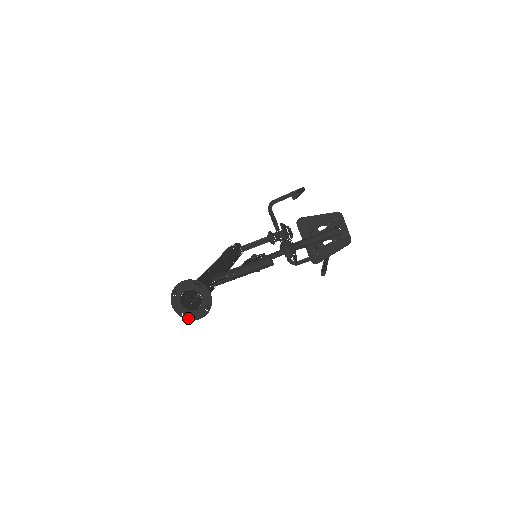
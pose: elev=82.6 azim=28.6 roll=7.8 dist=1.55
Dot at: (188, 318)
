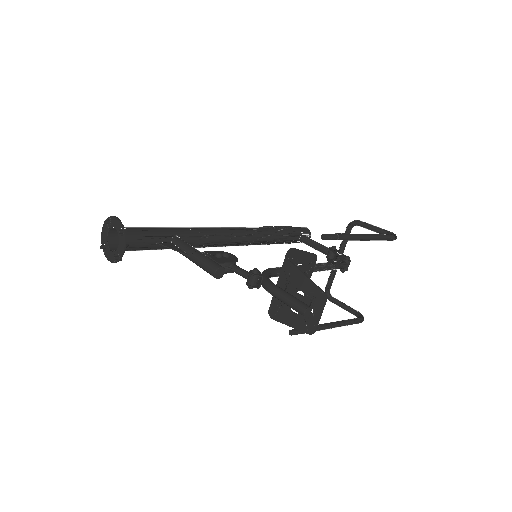
Dot at: (104, 251)
